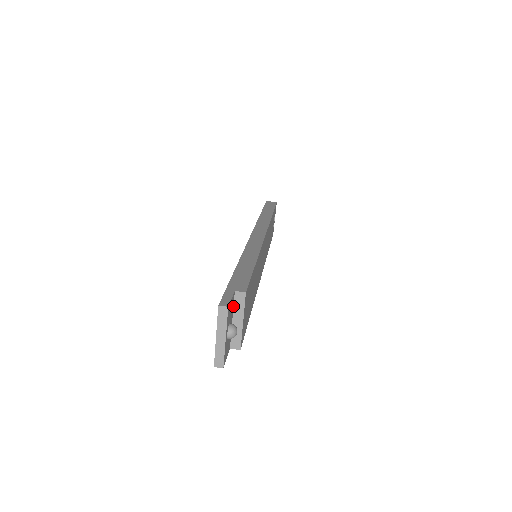
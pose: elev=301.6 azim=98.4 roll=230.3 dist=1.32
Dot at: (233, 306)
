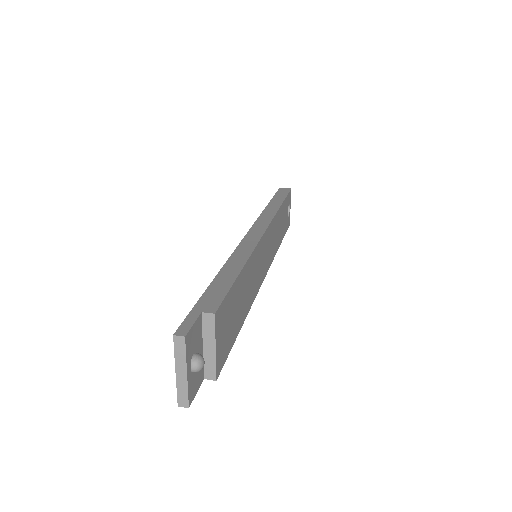
Dot at: (202, 330)
